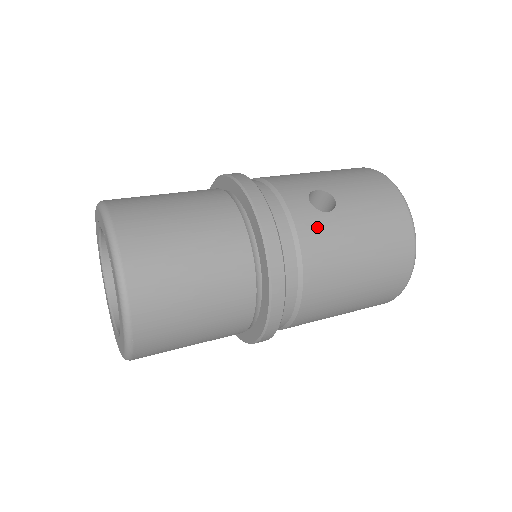
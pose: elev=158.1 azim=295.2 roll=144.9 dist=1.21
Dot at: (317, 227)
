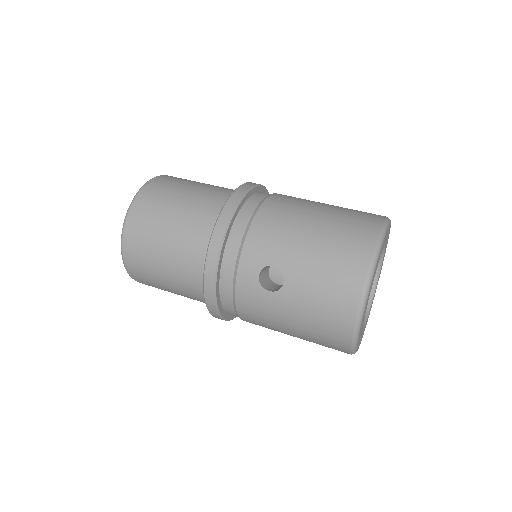
Dot at: (253, 297)
